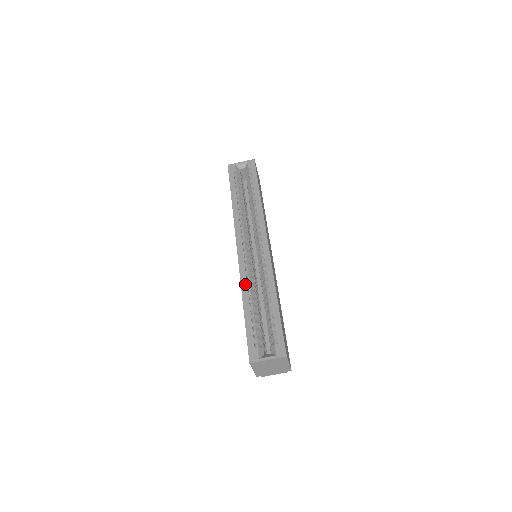
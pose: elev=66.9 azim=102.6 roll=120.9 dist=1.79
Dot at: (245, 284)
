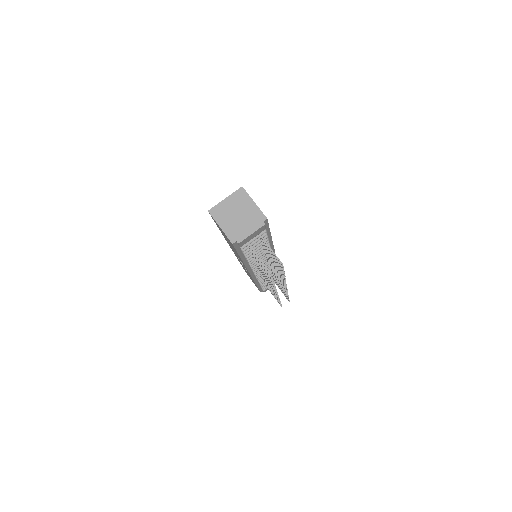
Dot at: occluded
